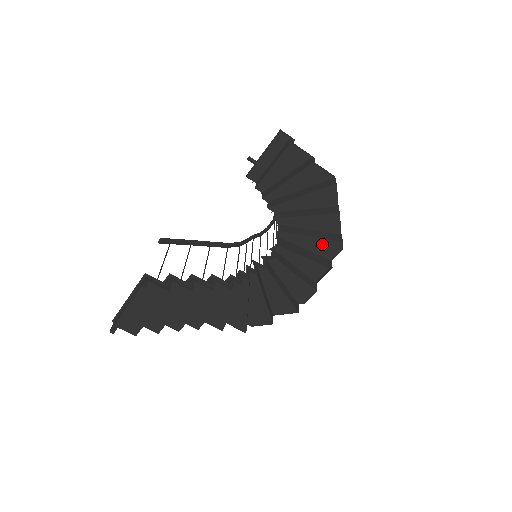
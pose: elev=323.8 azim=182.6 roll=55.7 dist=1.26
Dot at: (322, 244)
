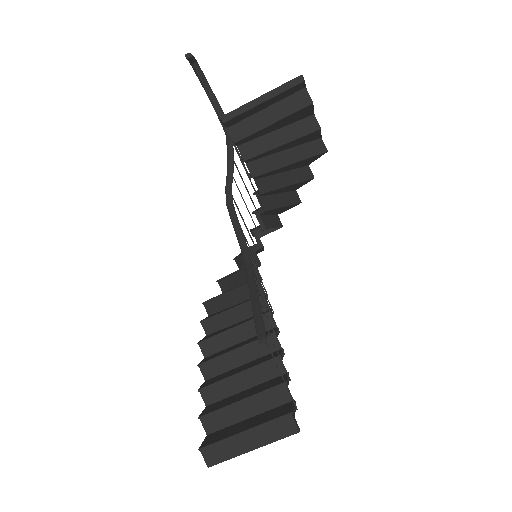
Dot at: (286, 208)
